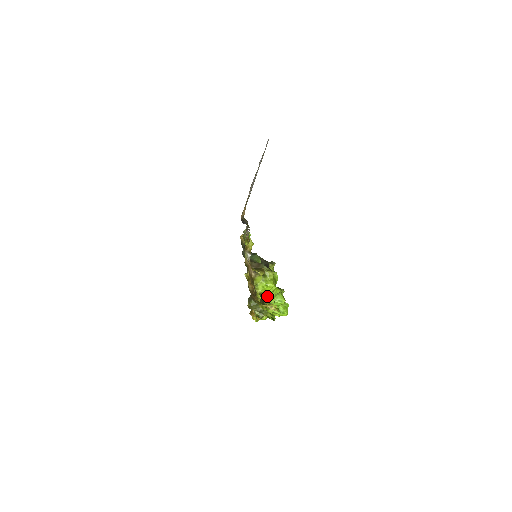
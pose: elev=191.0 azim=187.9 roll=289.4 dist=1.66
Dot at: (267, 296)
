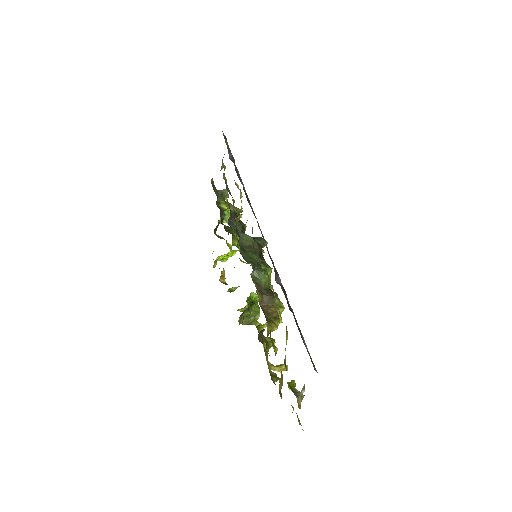
Dot at: (258, 300)
